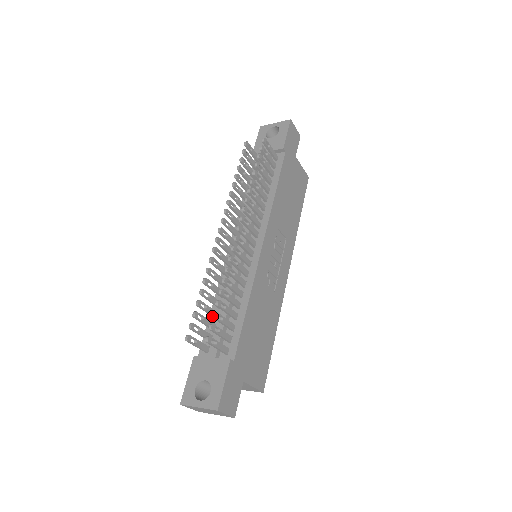
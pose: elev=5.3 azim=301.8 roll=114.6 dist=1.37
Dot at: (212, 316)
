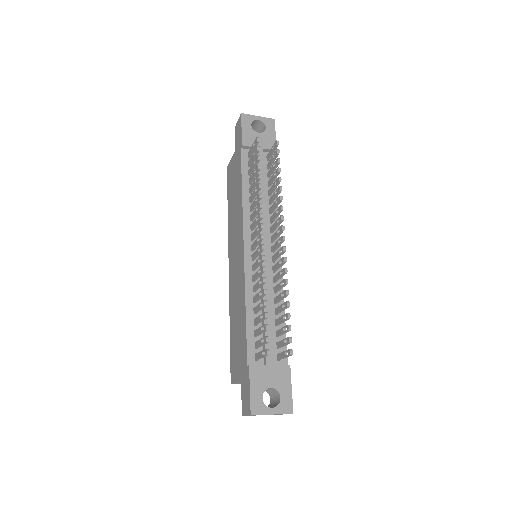
Dot at: (289, 329)
